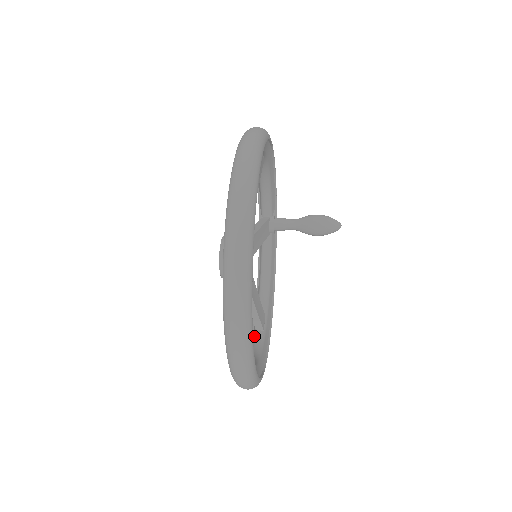
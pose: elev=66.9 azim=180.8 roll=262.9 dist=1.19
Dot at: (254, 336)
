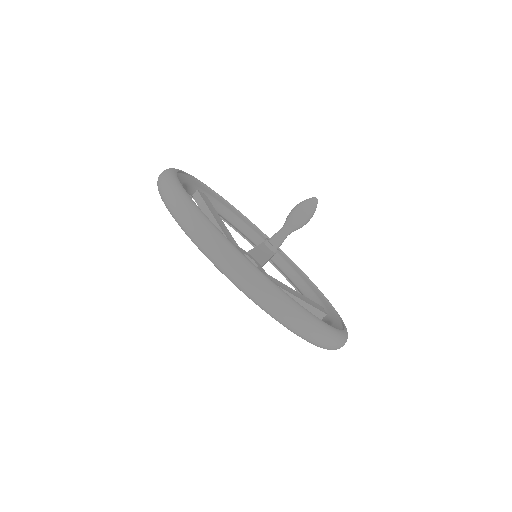
Dot at: occluded
